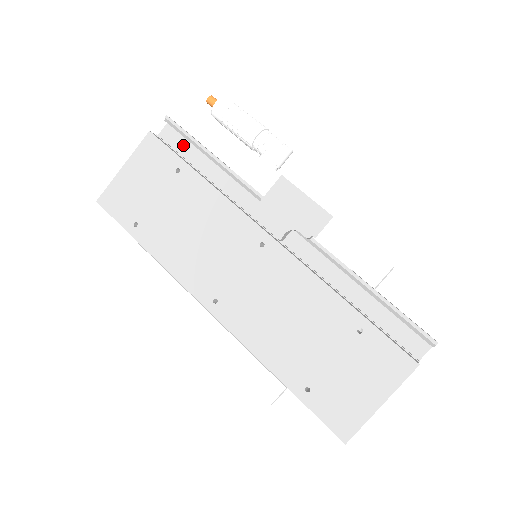
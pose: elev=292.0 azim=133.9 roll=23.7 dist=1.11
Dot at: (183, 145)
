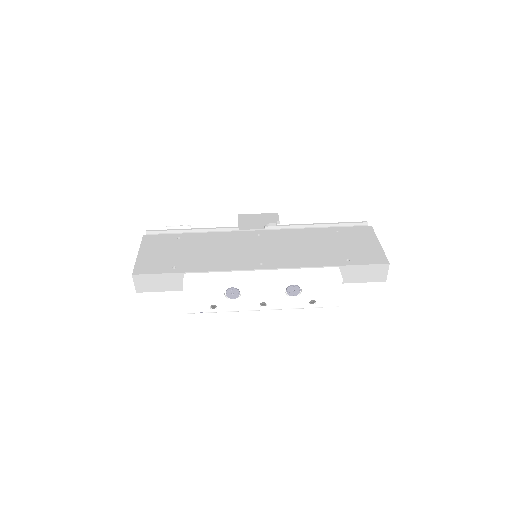
Dot at: occluded
